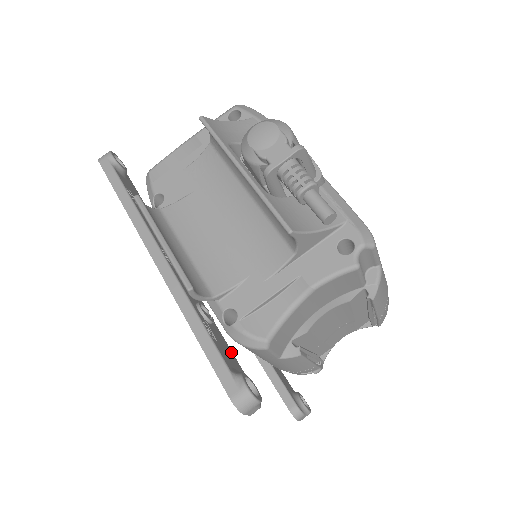
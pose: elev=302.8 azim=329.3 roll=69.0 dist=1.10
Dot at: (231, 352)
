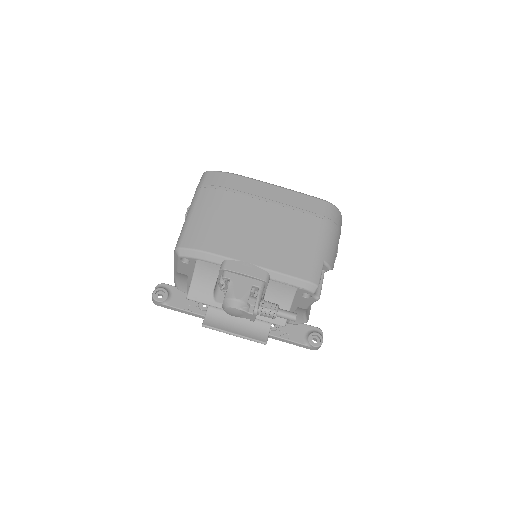
Dot at: occluded
